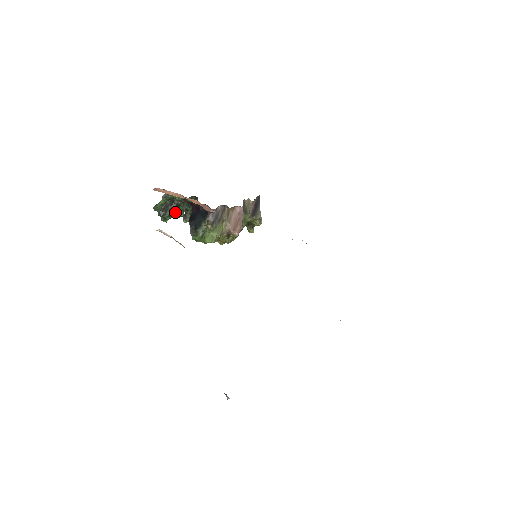
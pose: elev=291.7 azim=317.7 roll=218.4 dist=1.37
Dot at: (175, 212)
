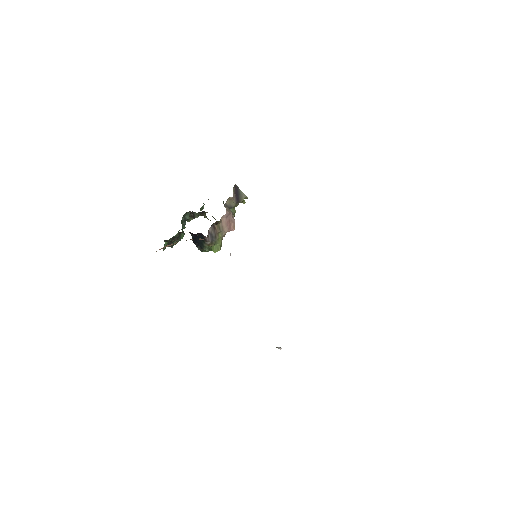
Dot at: occluded
